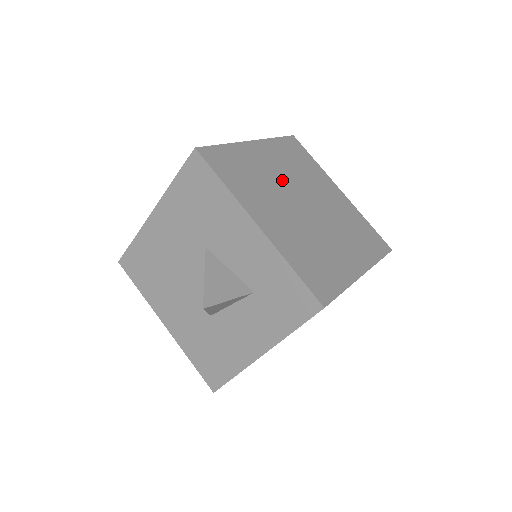
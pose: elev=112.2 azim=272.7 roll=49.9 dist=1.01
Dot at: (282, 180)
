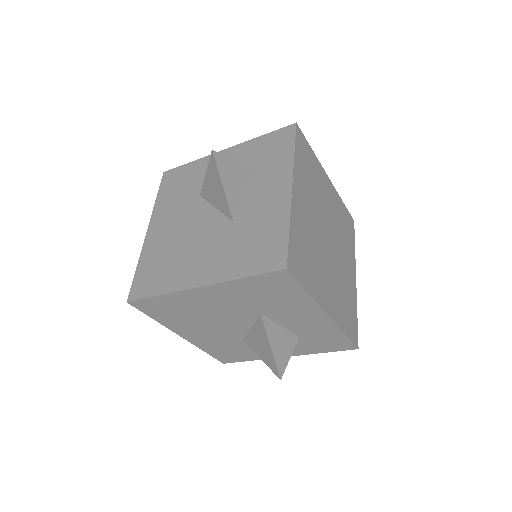
Dot at: occluded
